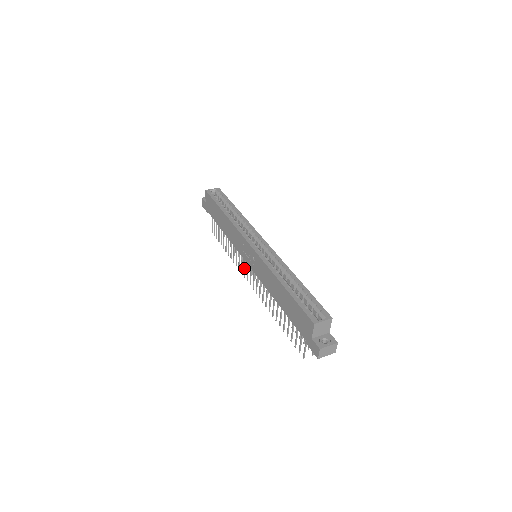
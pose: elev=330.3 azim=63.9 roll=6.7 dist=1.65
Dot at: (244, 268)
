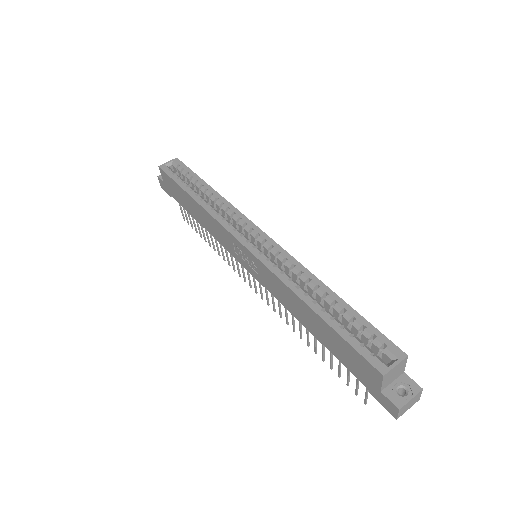
Dot at: (242, 271)
